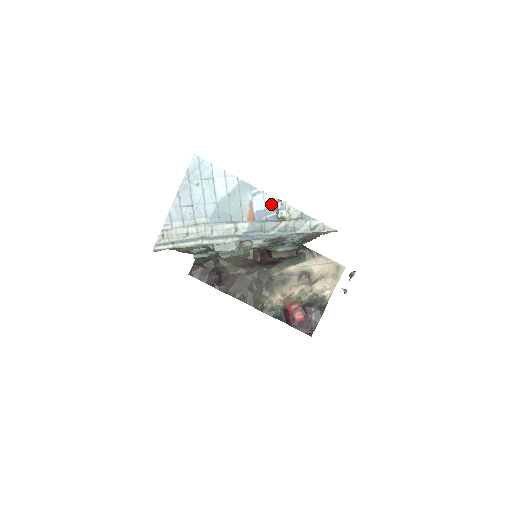
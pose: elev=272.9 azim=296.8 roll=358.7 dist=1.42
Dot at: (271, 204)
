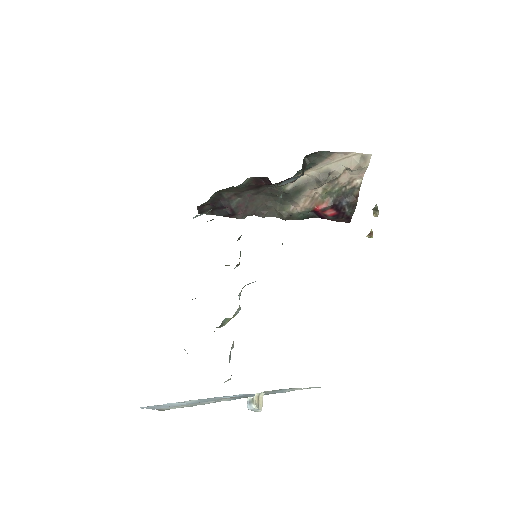
Dot at: (242, 394)
